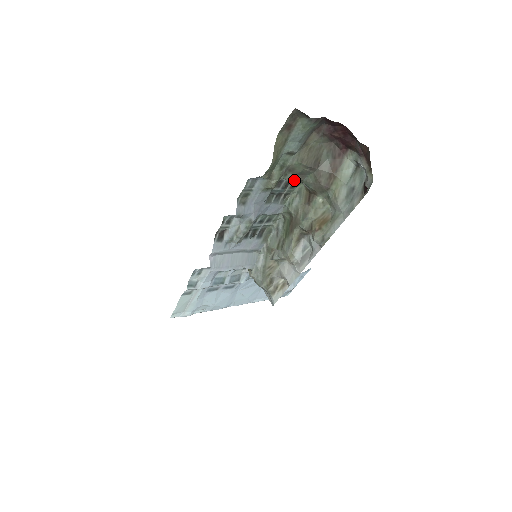
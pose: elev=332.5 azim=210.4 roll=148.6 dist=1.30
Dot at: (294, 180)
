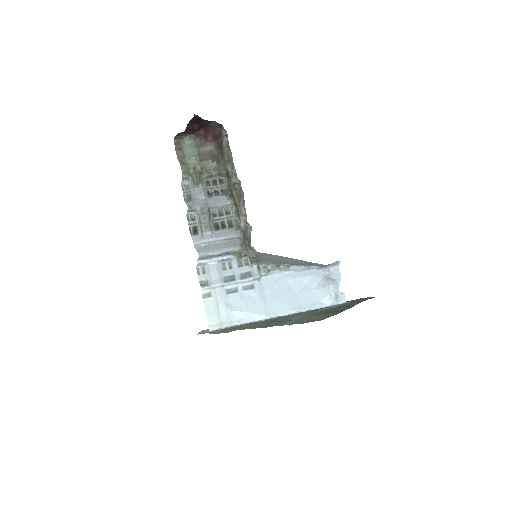
Dot at: (212, 174)
